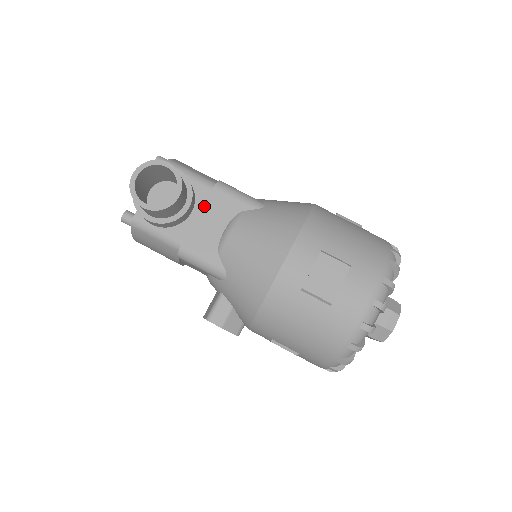
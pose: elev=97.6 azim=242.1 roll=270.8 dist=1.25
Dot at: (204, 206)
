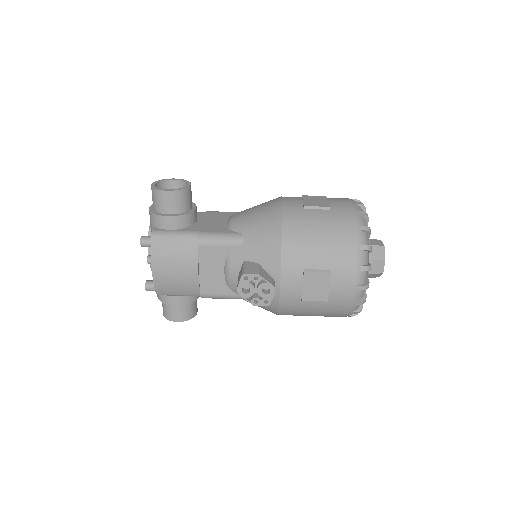
Dot at: (205, 218)
